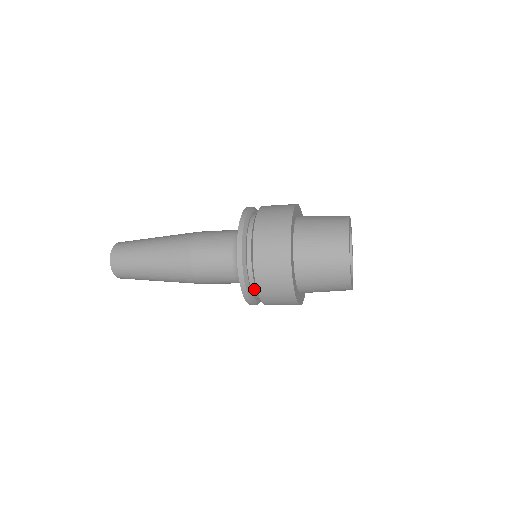
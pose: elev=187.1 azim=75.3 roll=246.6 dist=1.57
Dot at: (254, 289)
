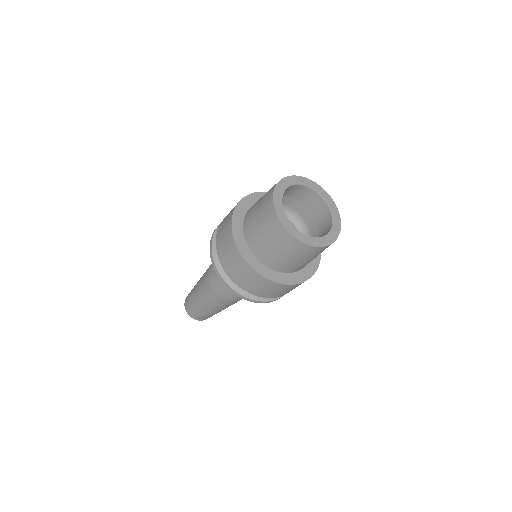
Dot at: occluded
